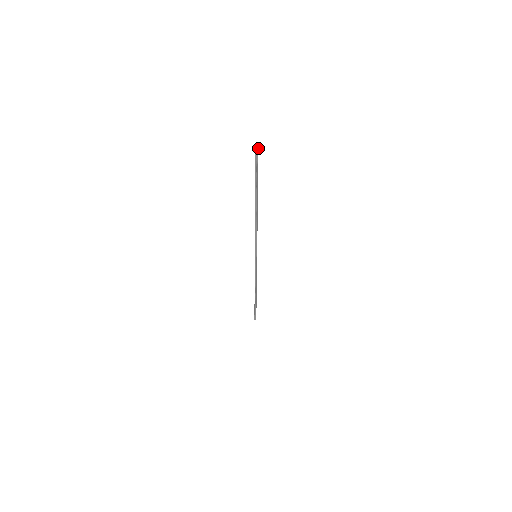
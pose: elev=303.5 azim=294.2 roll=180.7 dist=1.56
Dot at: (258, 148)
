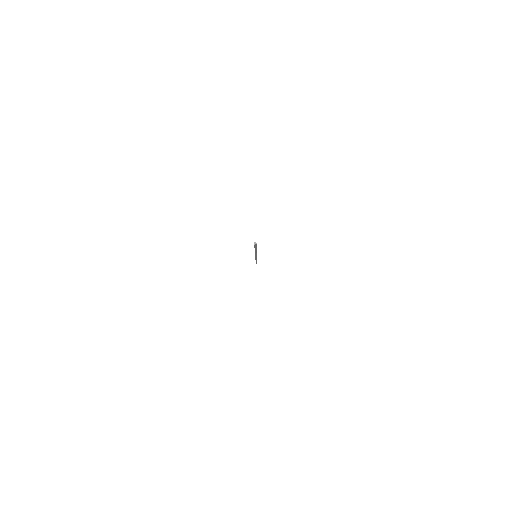
Dot at: occluded
